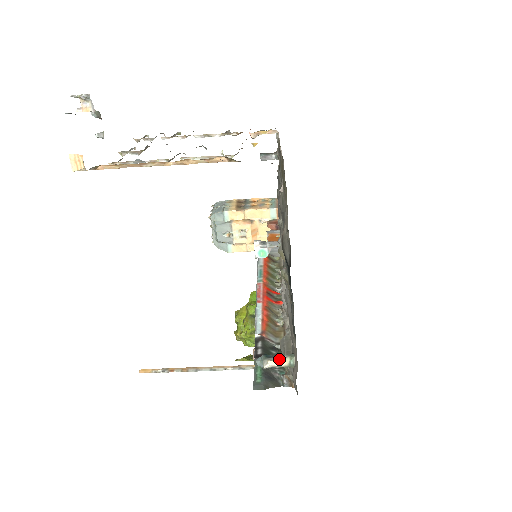
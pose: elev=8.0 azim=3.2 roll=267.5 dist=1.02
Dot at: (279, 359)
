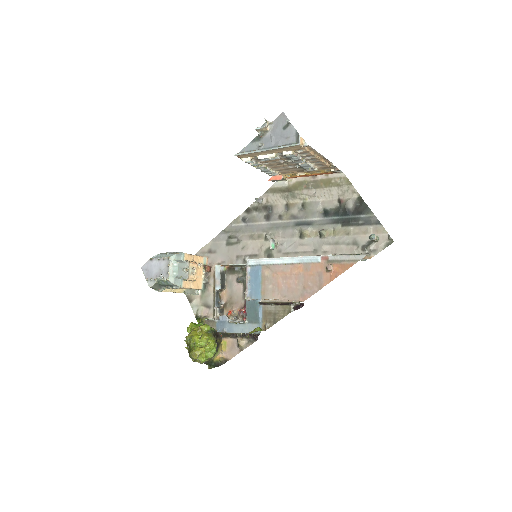
Dot at: occluded
